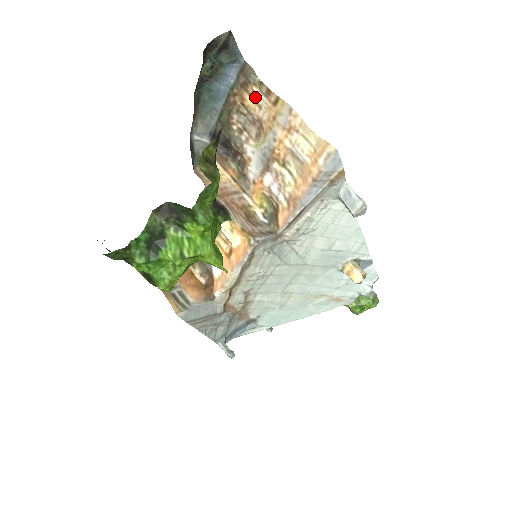
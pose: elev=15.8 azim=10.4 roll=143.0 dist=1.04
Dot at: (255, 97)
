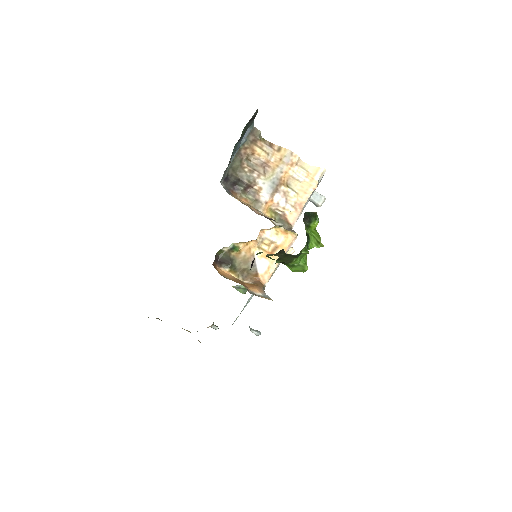
Dot at: (264, 148)
